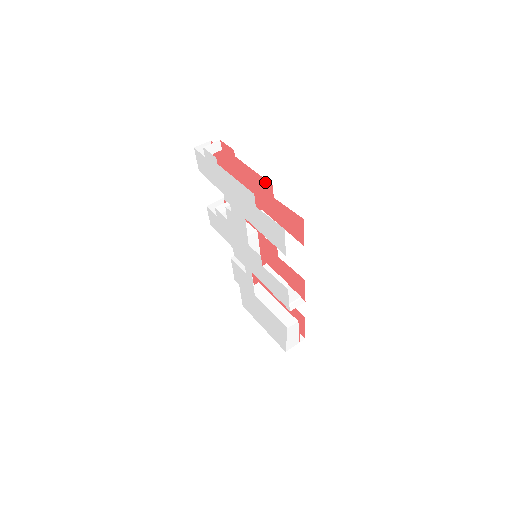
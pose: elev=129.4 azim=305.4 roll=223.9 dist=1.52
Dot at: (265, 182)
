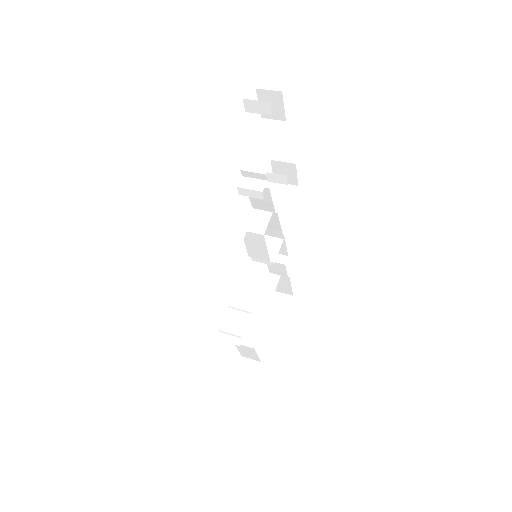
Dot at: occluded
